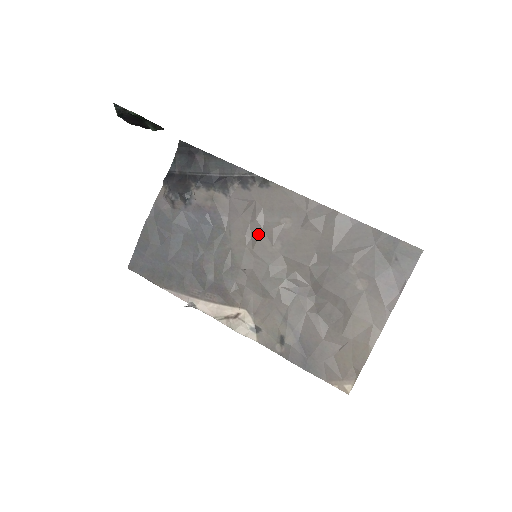
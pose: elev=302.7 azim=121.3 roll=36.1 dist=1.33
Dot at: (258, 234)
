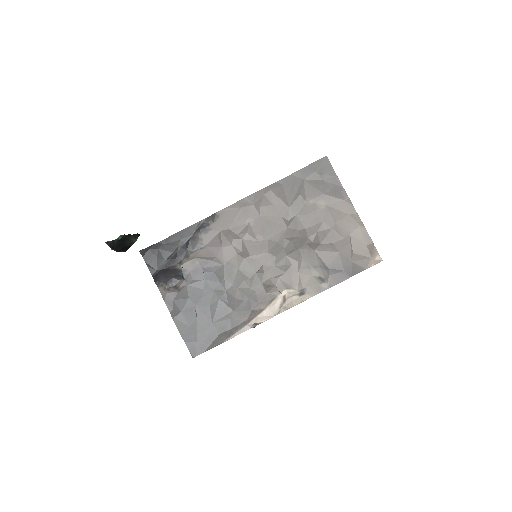
Dot at: (243, 245)
